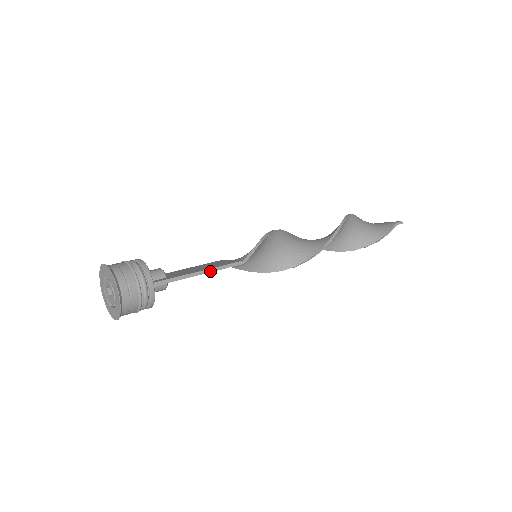
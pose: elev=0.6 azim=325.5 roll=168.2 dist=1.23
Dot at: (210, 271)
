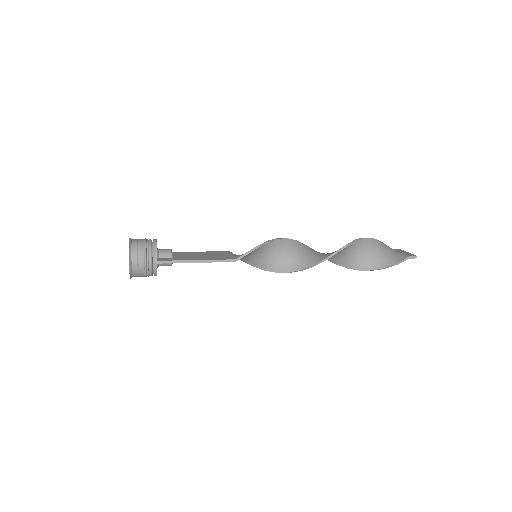
Dot at: (204, 262)
